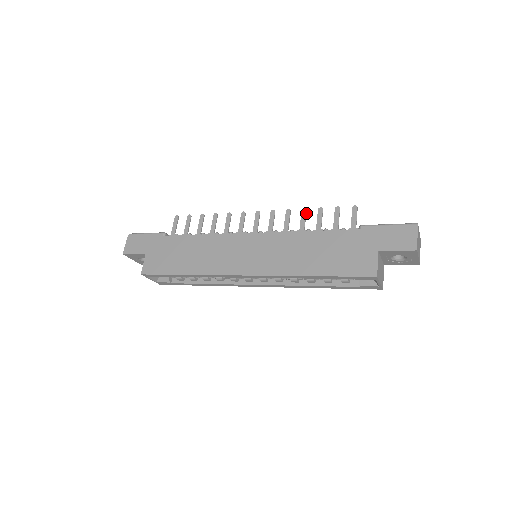
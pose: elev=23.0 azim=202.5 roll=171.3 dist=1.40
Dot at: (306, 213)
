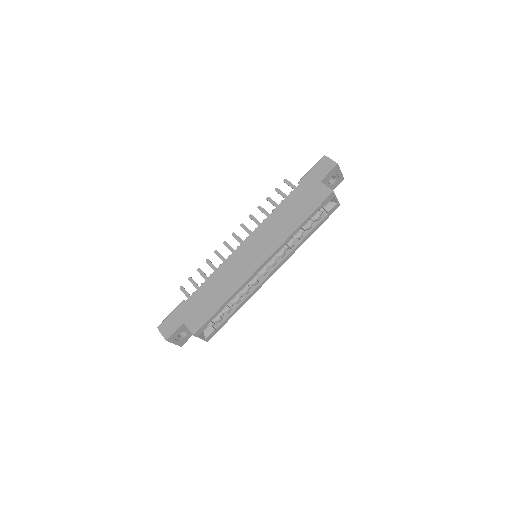
Dot at: occluded
